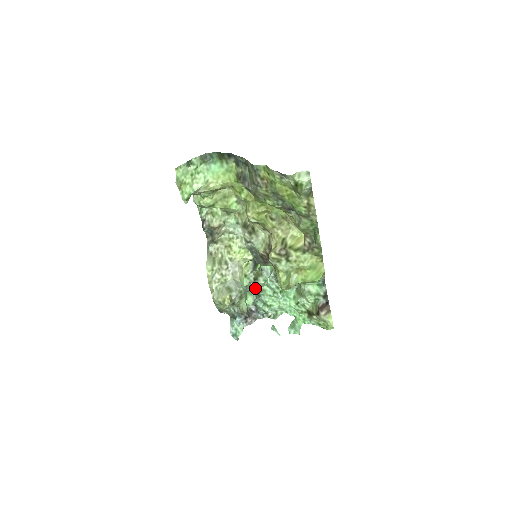
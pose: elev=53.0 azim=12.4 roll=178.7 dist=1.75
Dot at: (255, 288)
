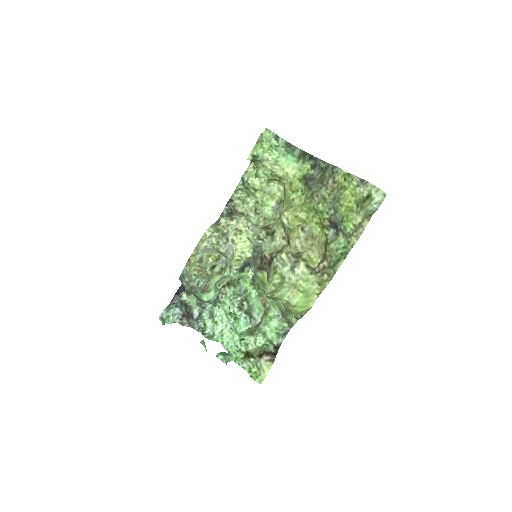
Dot at: (219, 293)
